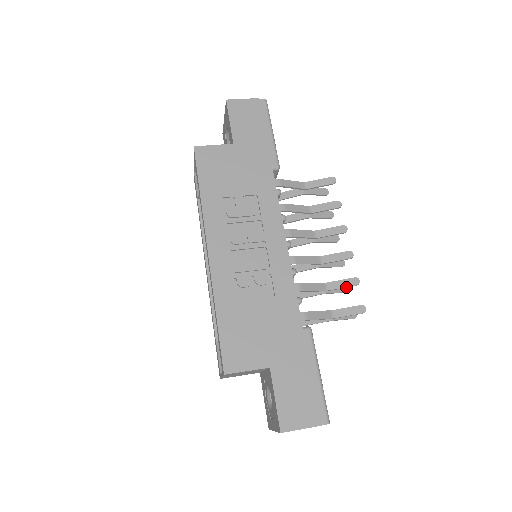
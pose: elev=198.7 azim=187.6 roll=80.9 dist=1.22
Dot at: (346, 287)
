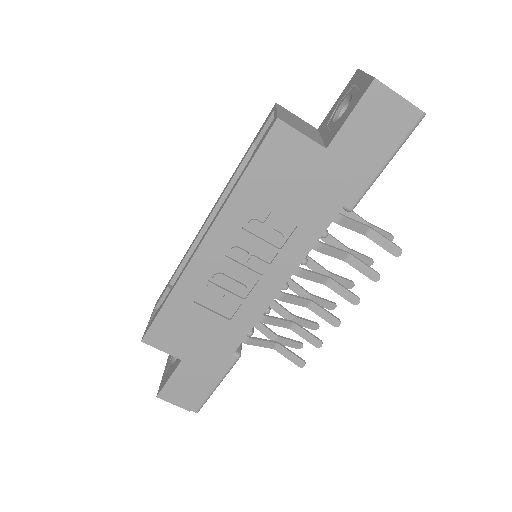
Dot at: (307, 340)
